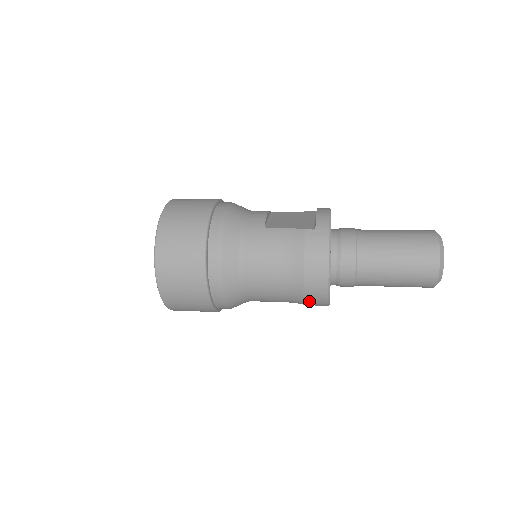
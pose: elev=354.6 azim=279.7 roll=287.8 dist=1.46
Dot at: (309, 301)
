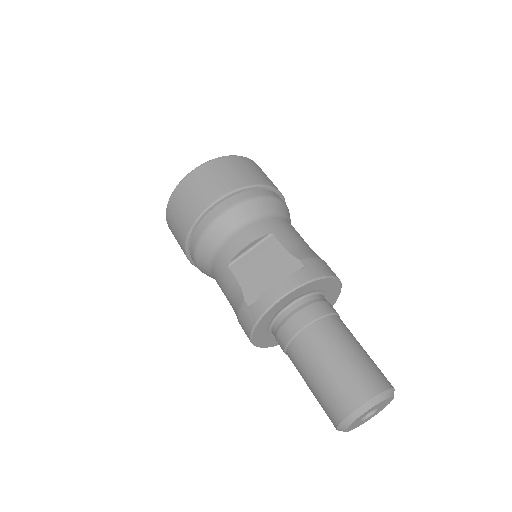
Dot at: occluded
